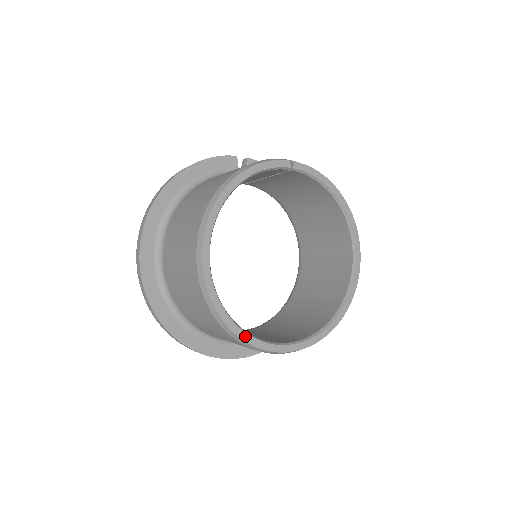
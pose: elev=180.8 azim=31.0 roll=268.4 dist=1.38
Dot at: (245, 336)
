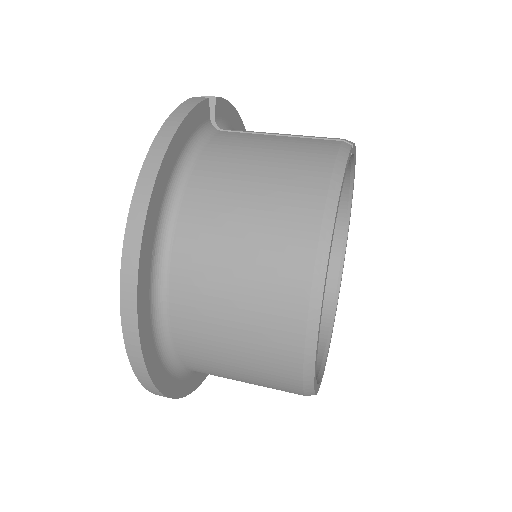
Dot at: (318, 388)
